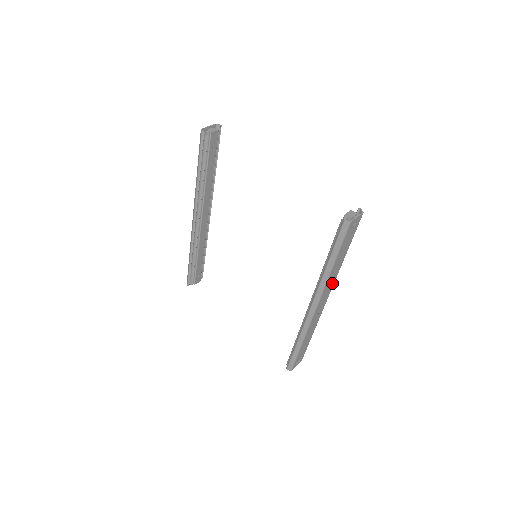
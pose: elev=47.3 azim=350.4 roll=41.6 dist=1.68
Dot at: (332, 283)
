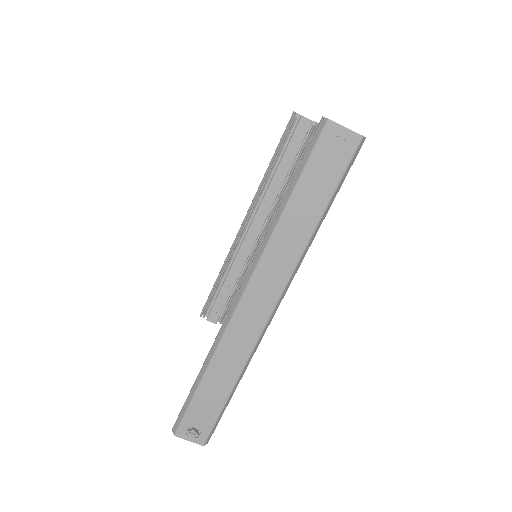
Dot at: (285, 269)
